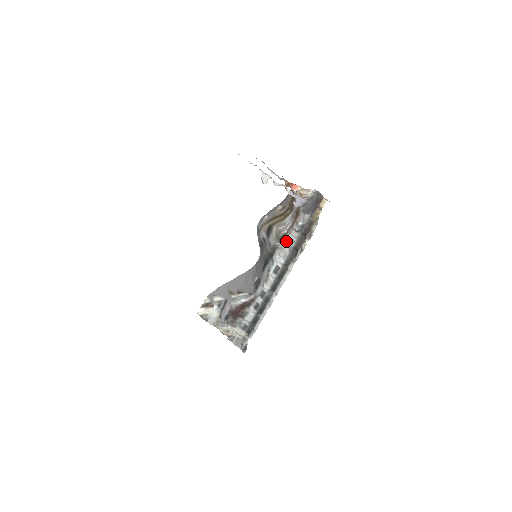
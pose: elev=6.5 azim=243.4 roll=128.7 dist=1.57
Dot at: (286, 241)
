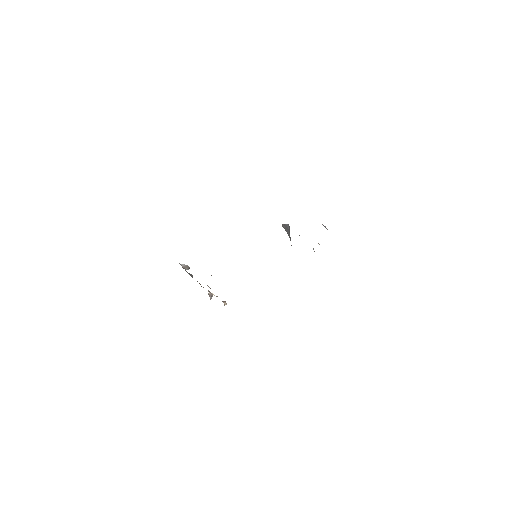
Dot at: occluded
